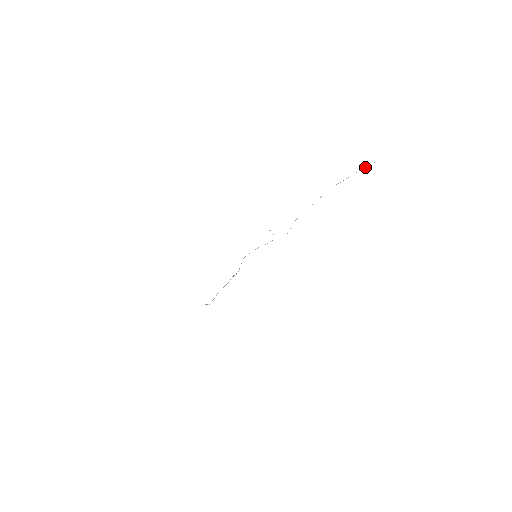
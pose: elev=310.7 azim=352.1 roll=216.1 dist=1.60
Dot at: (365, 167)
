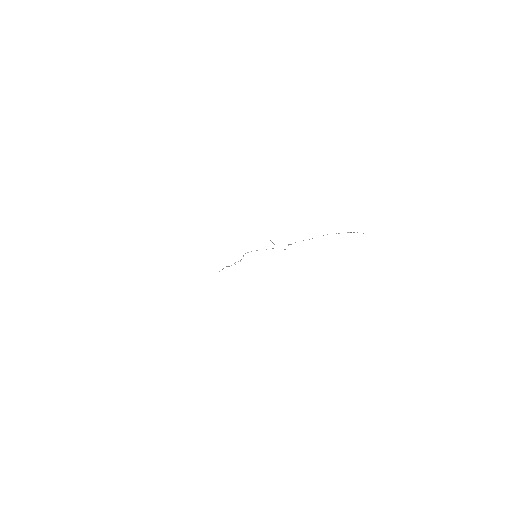
Dot at: occluded
